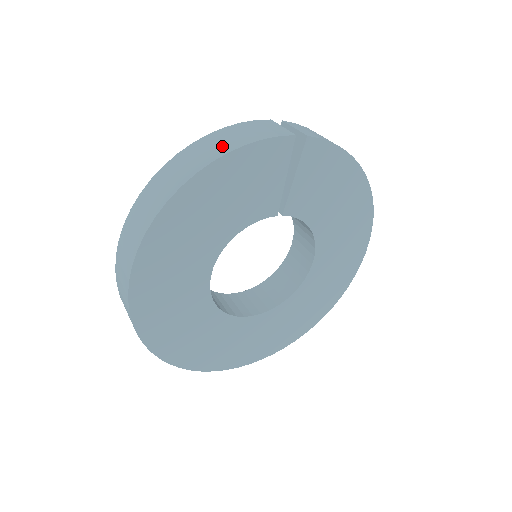
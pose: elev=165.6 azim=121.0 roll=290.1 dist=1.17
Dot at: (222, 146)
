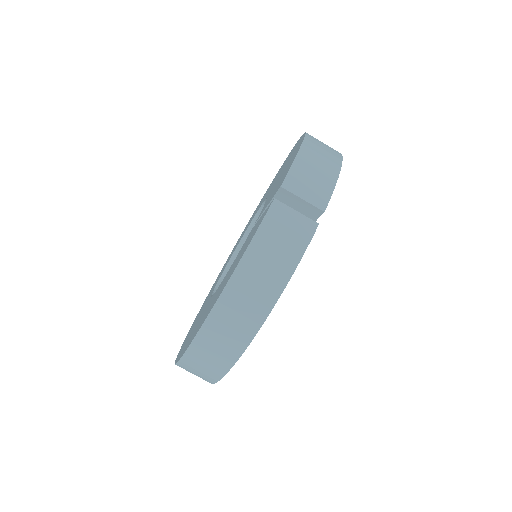
Dot at: (268, 286)
